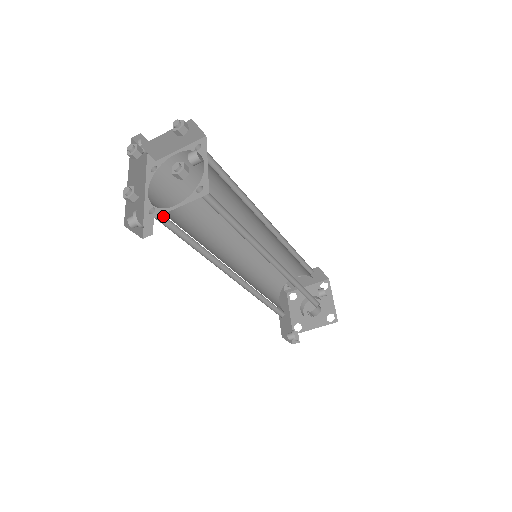
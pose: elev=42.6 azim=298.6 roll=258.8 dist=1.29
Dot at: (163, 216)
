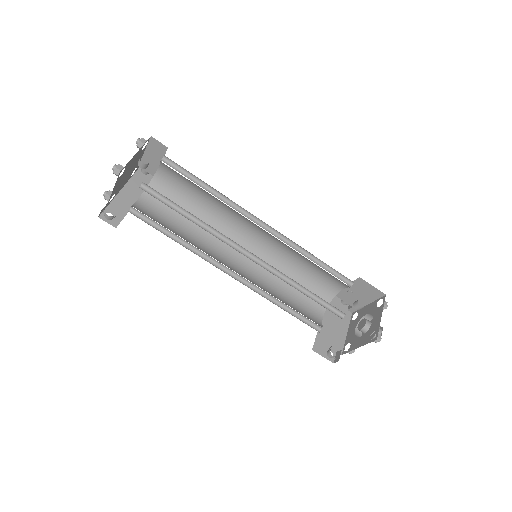
Dot at: (143, 214)
